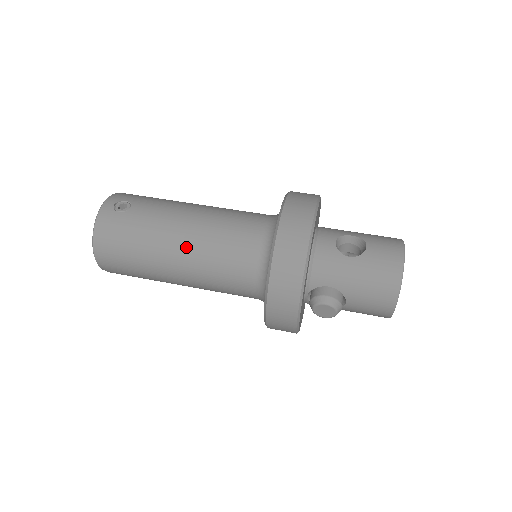
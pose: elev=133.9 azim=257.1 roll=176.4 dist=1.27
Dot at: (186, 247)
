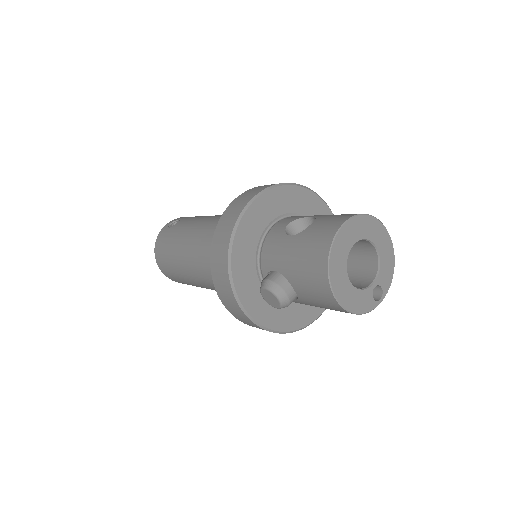
Dot at: (191, 247)
